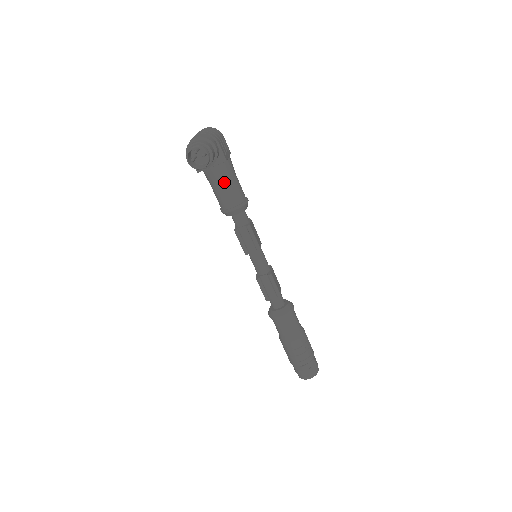
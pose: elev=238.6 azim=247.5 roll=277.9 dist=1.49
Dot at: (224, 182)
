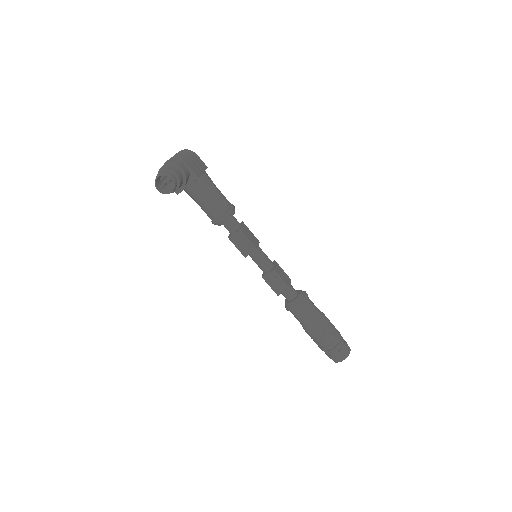
Dot at: (204, 196)
